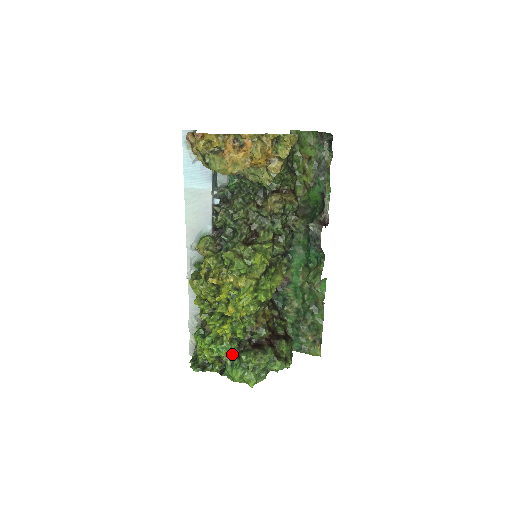
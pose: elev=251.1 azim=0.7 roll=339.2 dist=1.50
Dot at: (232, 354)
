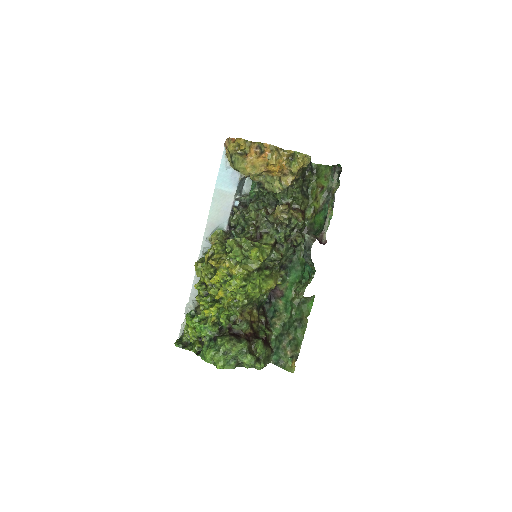
Dot at: (211, 336)
